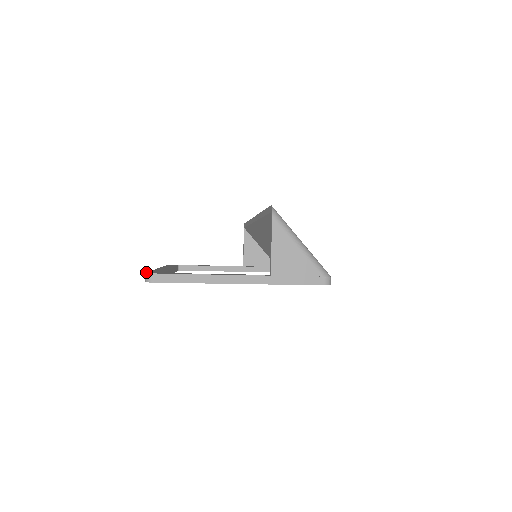
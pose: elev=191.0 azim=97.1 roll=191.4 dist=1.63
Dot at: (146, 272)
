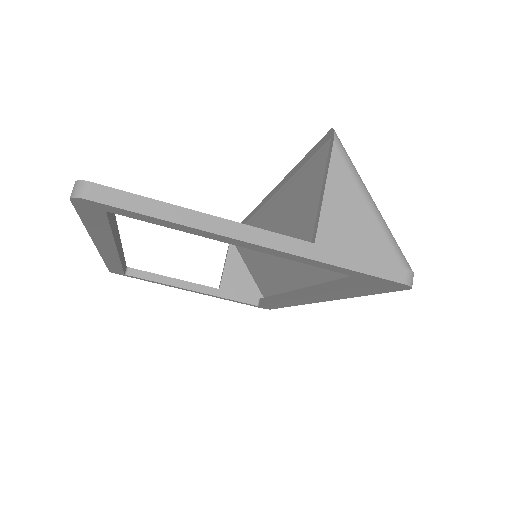
Dot at: occluded
